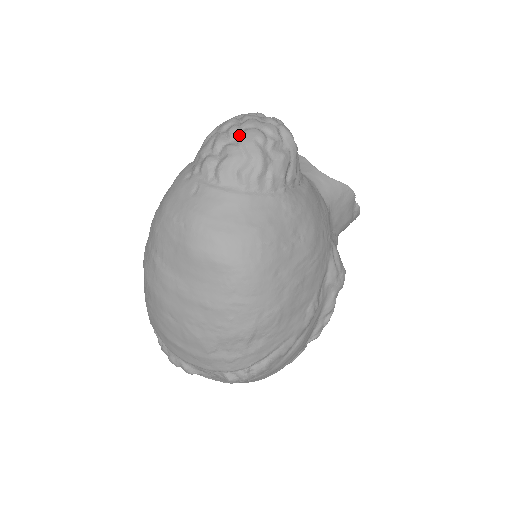
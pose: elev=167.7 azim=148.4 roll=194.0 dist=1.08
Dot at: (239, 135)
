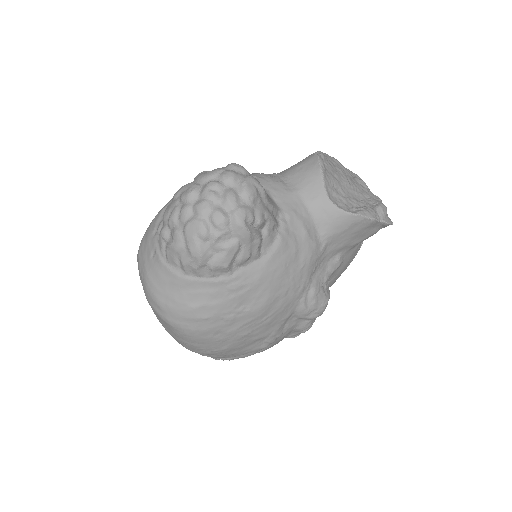
Dot at: (186, 222)
